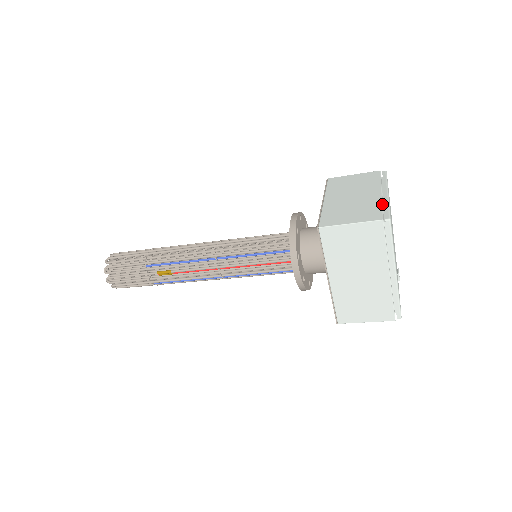
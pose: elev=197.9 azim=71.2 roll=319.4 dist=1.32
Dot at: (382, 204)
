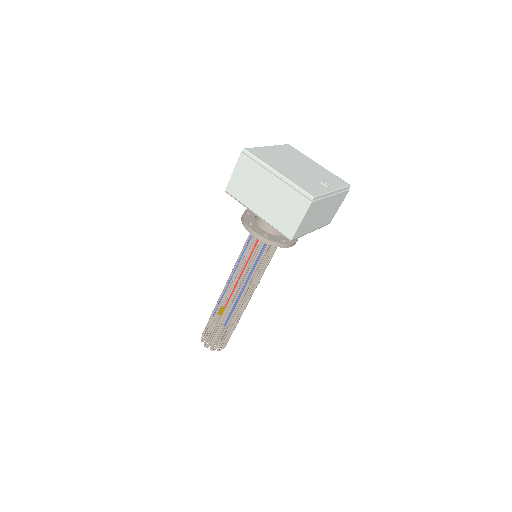
Dot at: occluded
